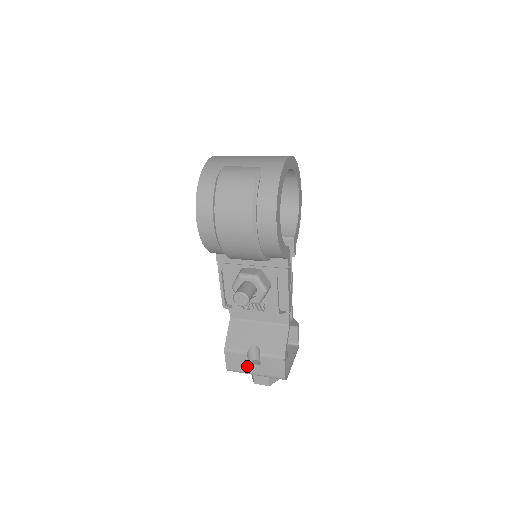
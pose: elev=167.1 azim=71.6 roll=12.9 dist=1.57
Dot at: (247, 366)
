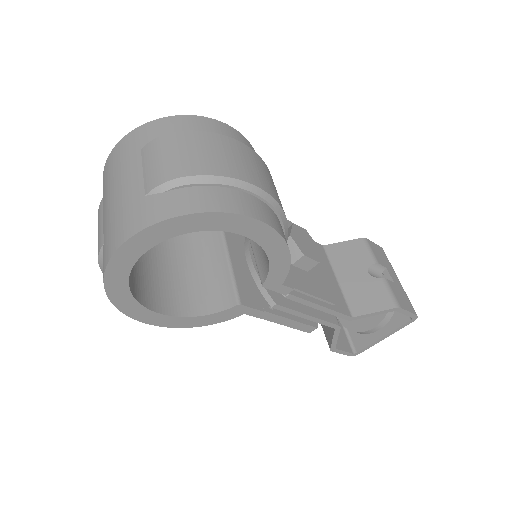
Dot at: occluded
